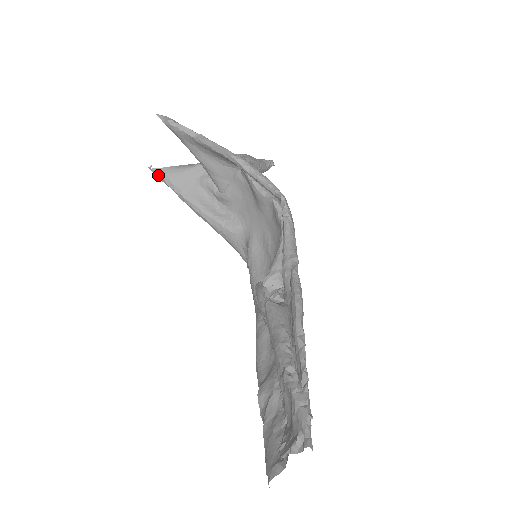
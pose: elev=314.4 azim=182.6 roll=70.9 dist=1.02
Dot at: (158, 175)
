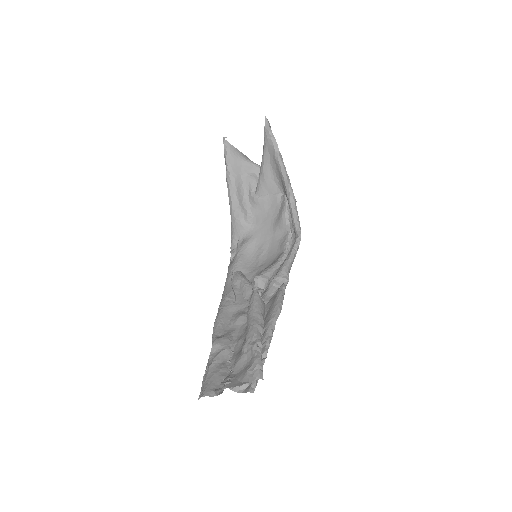
Dot at: (225, 147)
